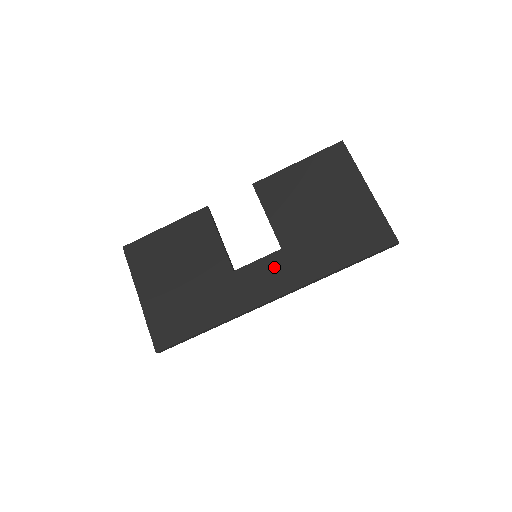
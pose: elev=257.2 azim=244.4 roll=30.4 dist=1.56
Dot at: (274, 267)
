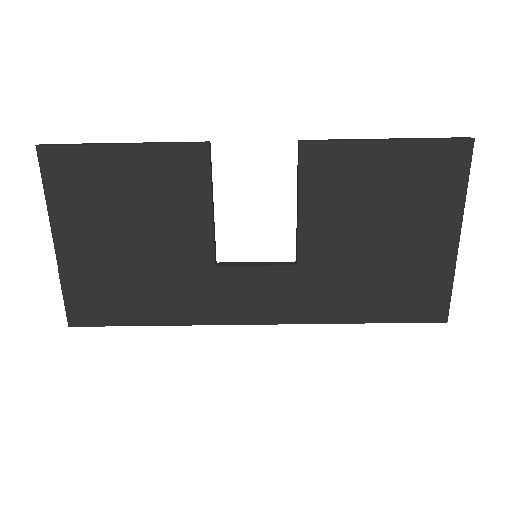
Dot at: (275, 285)
